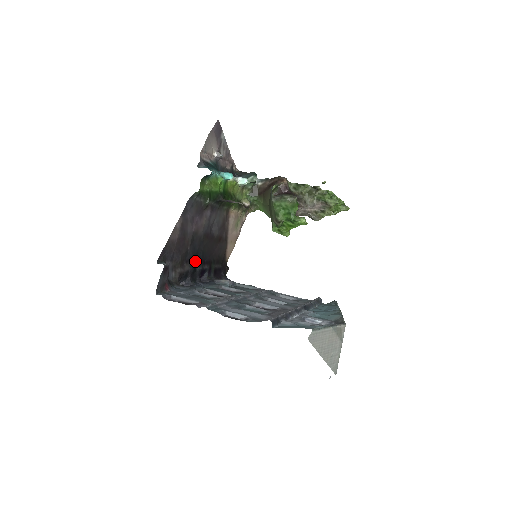
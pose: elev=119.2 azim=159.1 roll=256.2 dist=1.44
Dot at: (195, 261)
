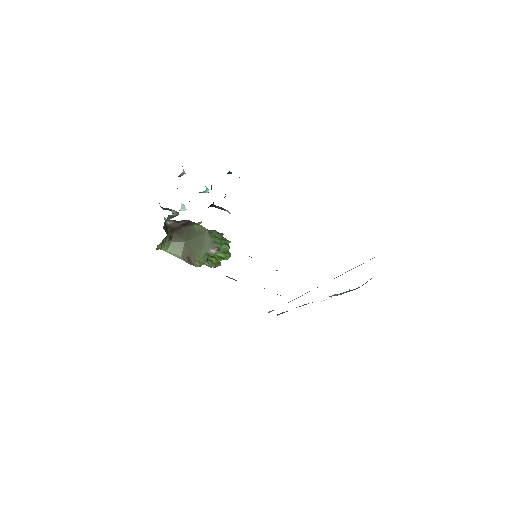
Dot at: occluded
